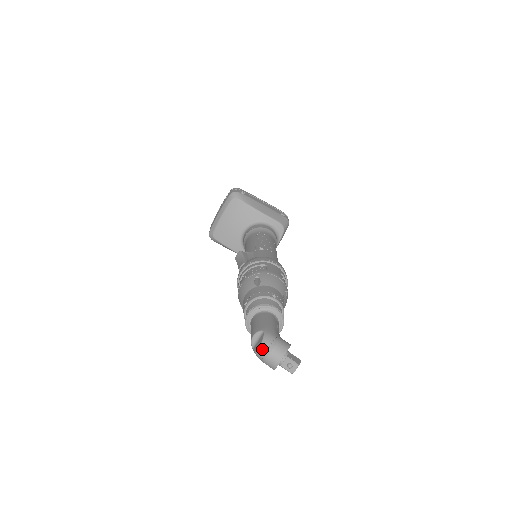
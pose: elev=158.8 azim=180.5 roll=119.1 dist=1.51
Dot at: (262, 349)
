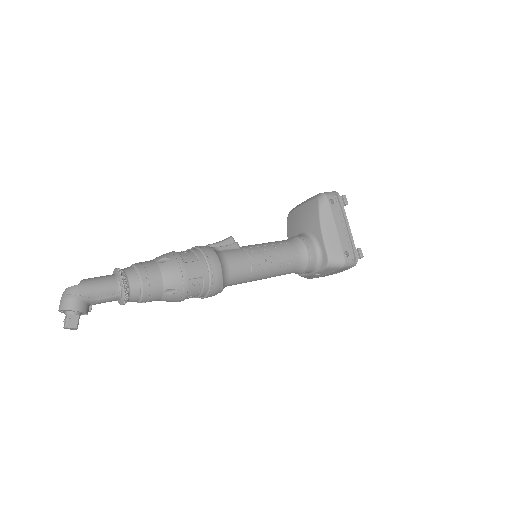
Dot at: (64, 291)
